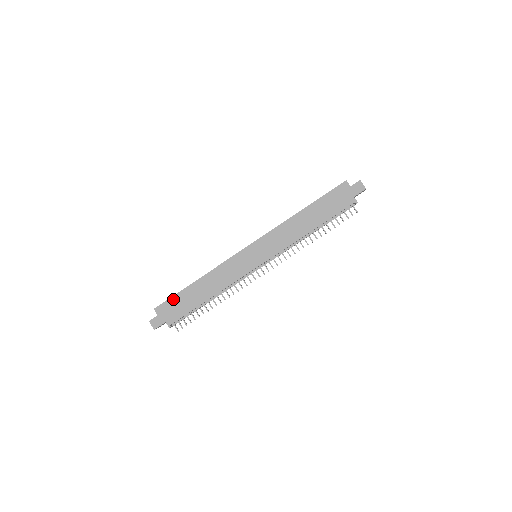
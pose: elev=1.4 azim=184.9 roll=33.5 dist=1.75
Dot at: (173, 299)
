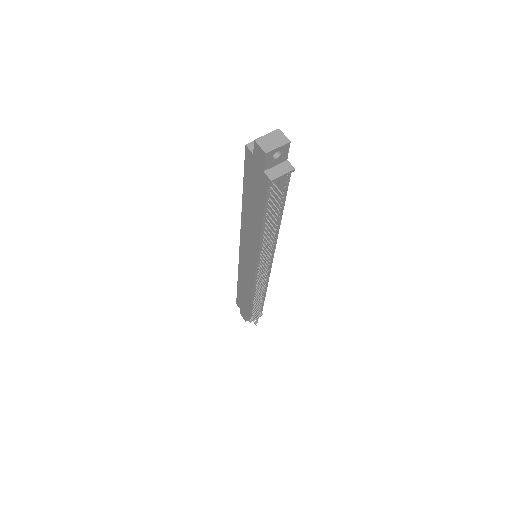
Dot at: (238, 297)
